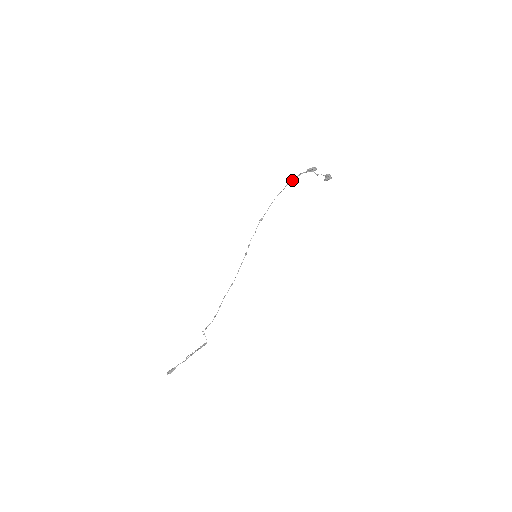
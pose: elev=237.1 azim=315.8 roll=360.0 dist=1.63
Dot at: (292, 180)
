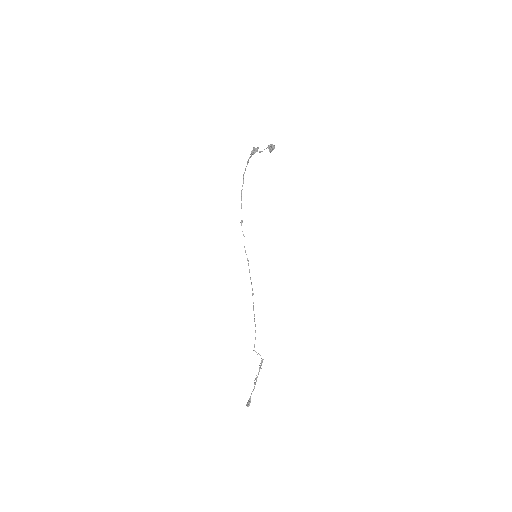
Dot at: occluded
